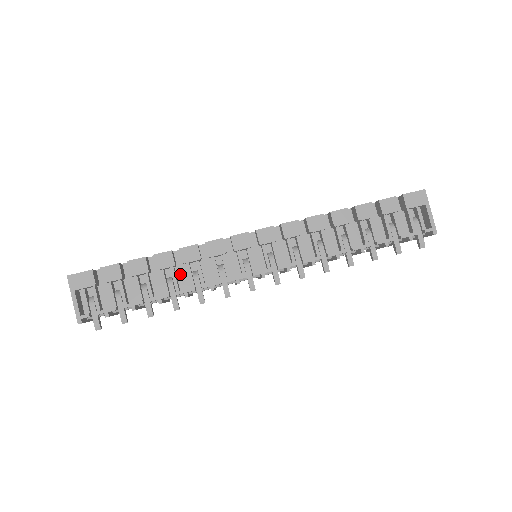
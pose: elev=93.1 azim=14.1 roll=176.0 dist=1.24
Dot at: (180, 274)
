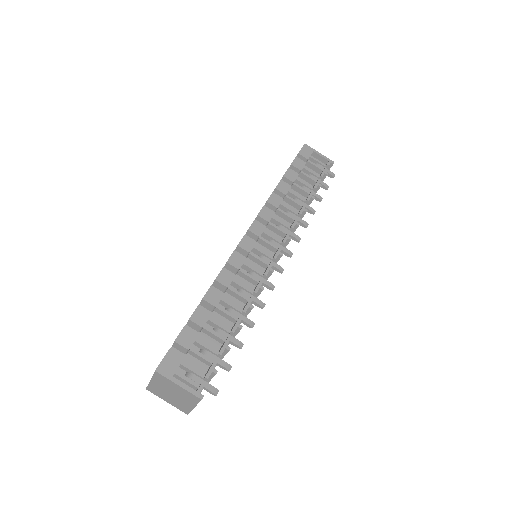
Dot at: occluded
